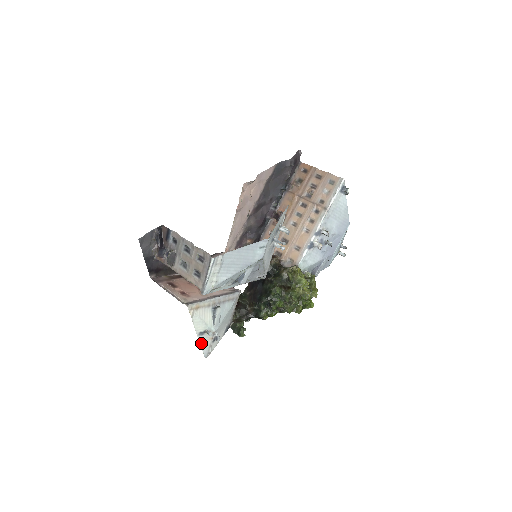
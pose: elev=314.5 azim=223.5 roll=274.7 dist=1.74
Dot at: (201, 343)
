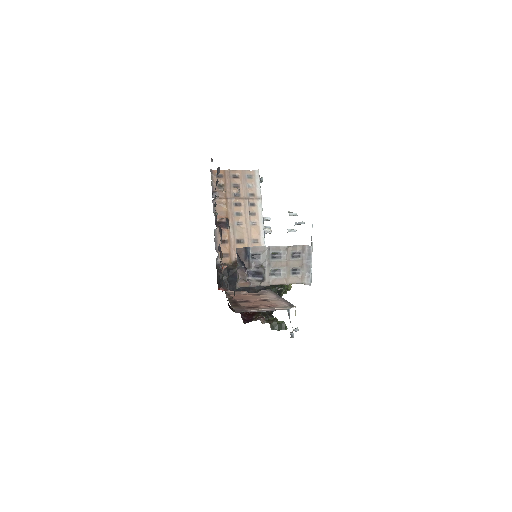
Dot at: occluded
